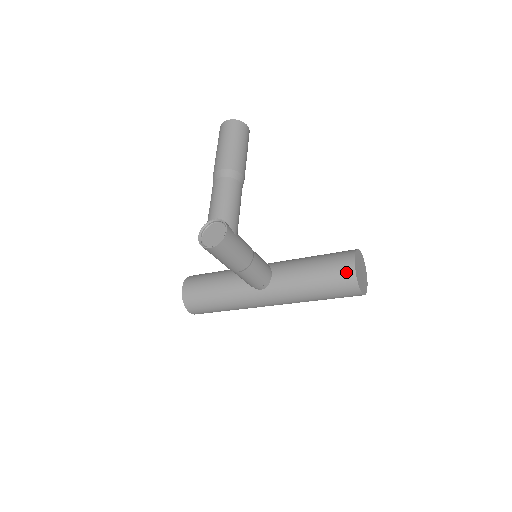
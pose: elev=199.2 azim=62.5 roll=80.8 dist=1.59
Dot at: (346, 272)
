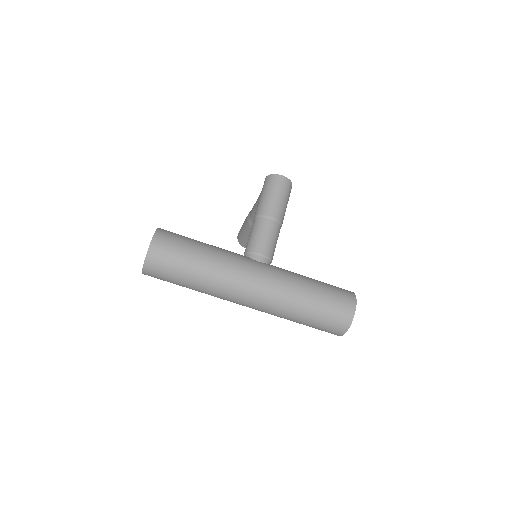
Dot at: occluded
